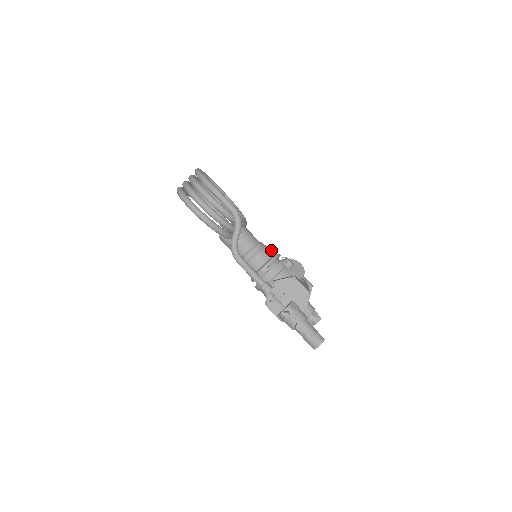
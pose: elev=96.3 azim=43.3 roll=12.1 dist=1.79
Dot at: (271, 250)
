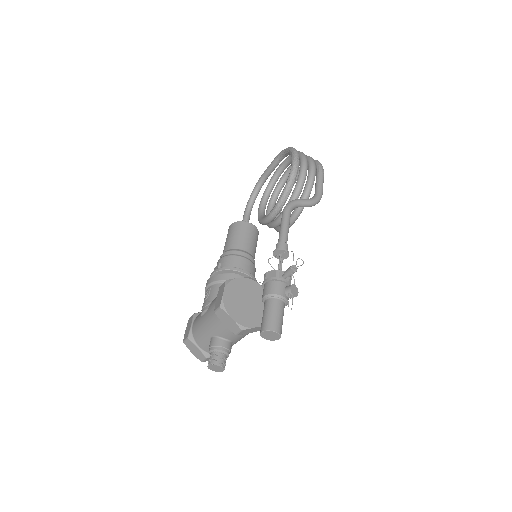
Dot at: occluded
